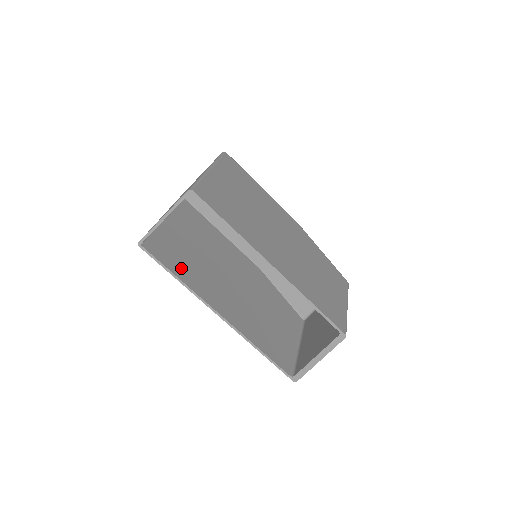
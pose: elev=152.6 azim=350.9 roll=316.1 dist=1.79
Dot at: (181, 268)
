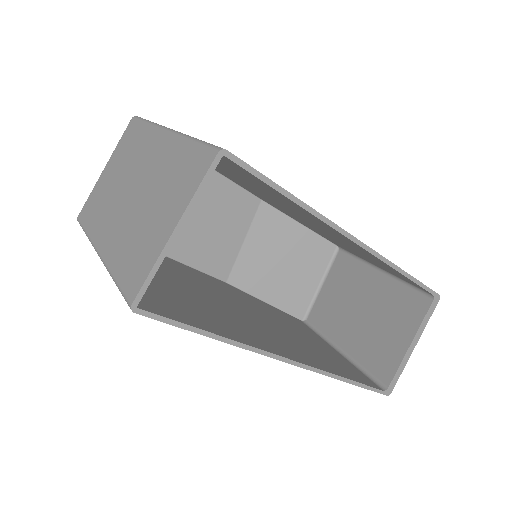
Dot at: (202, 319)
